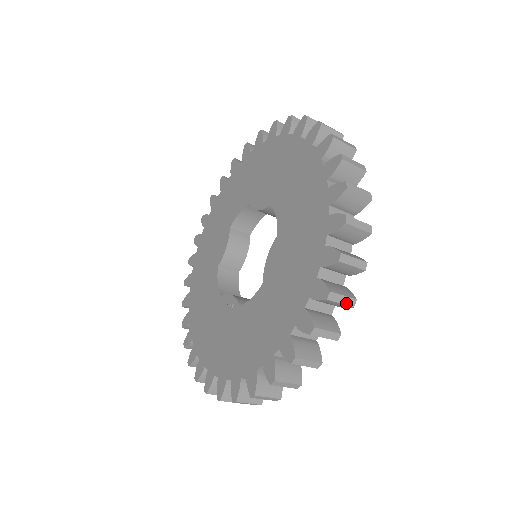
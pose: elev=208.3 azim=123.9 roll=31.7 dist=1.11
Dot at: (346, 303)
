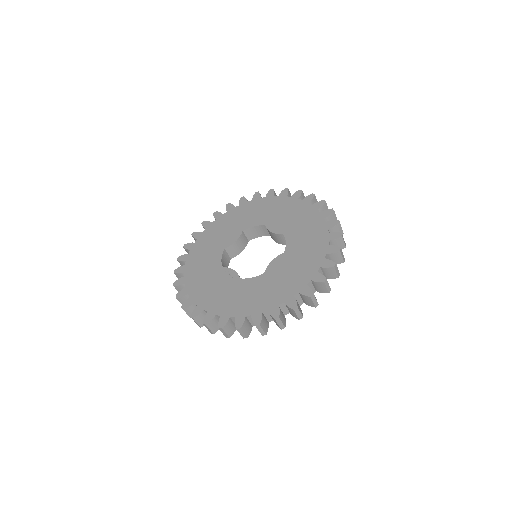
Dot at: (315, 303)
